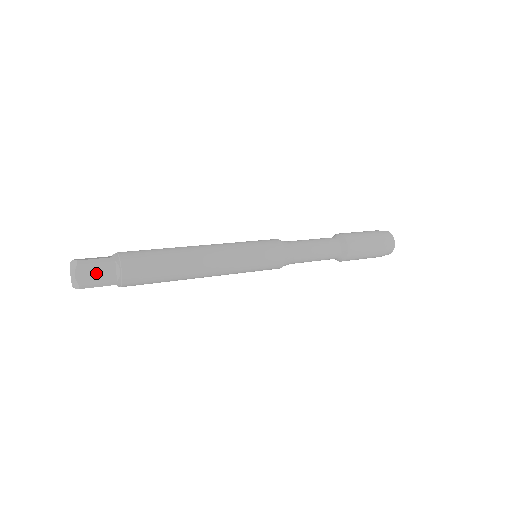
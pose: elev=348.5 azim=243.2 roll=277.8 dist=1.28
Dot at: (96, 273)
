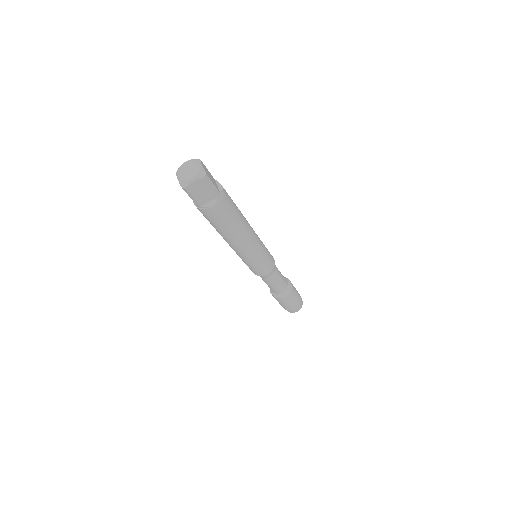
Dot at: (210, 176)
